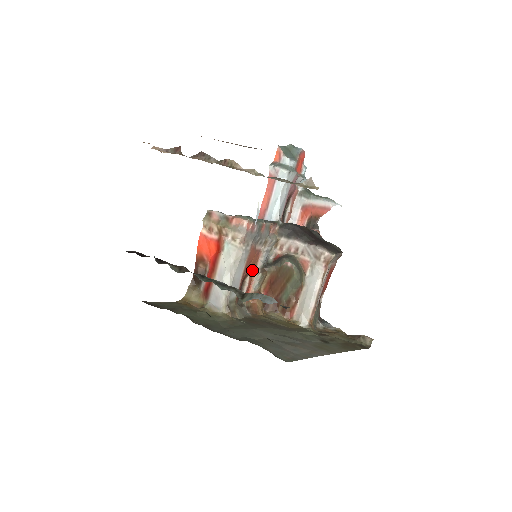
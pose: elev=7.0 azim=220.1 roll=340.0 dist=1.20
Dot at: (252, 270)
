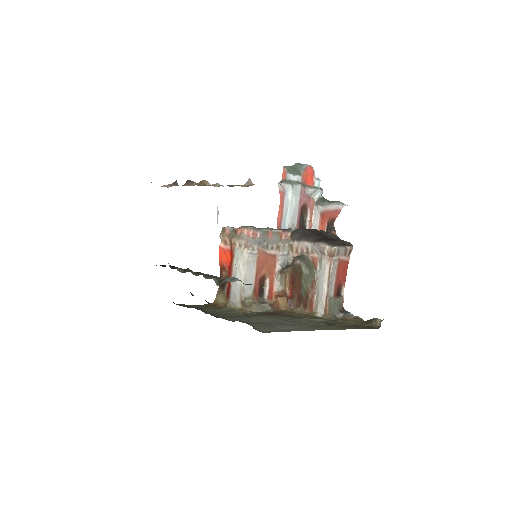
Dot at: (271, 273)
